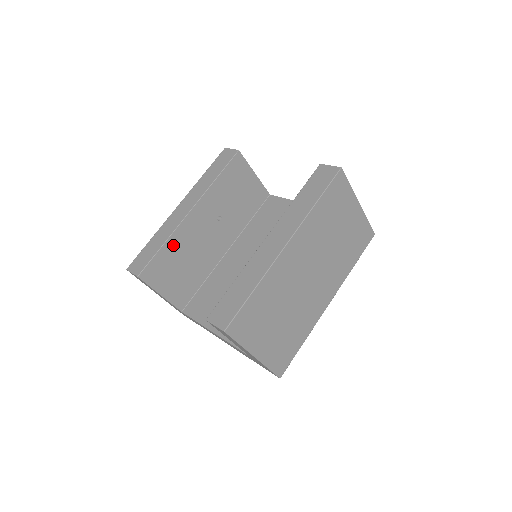
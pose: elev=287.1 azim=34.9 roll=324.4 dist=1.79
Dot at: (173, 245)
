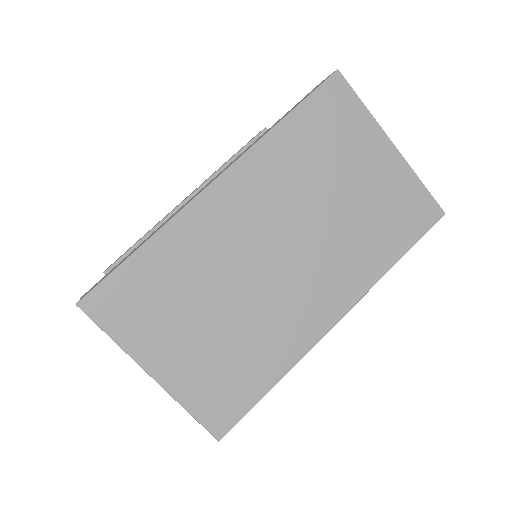
Dot at: occluded
